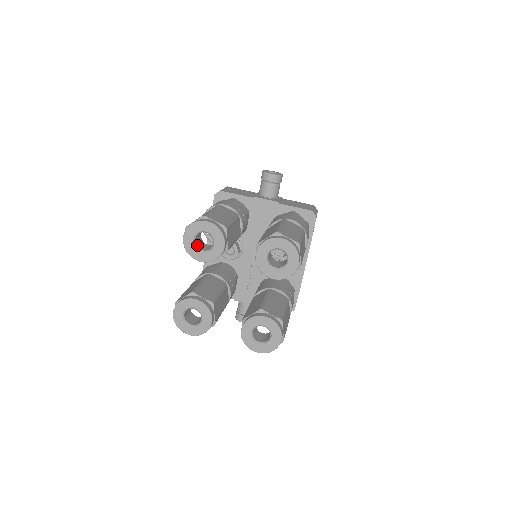
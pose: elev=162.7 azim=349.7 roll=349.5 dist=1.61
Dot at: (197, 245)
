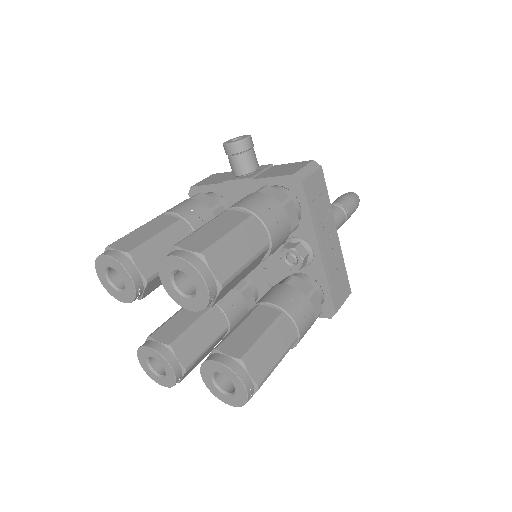
Dot at: (116, 284)
